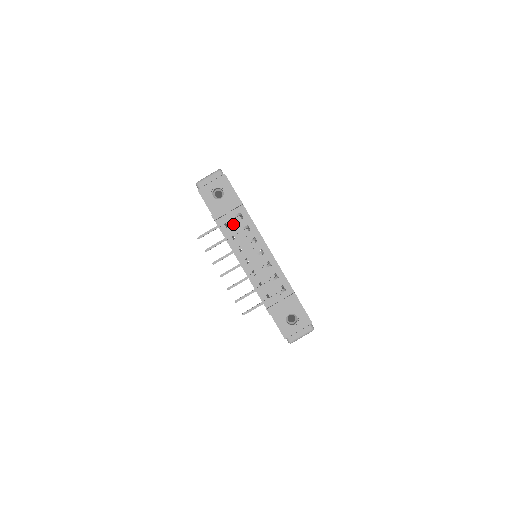
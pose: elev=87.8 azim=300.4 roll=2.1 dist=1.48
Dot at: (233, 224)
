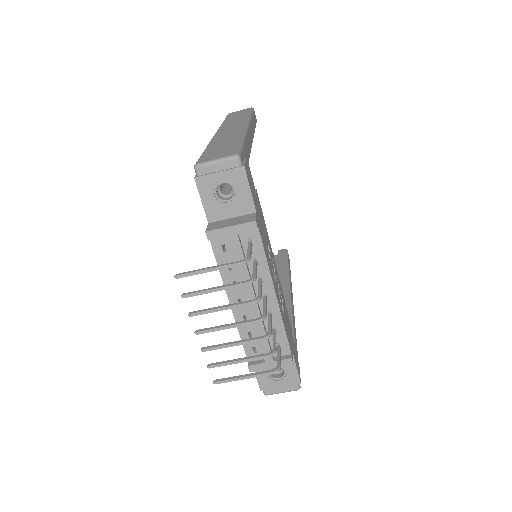
Dot at: (235, 253)
